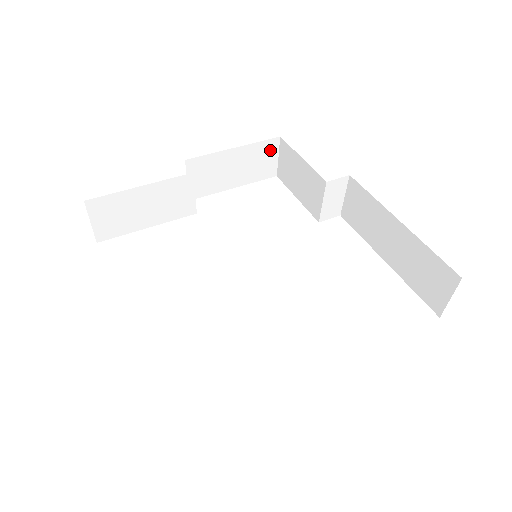
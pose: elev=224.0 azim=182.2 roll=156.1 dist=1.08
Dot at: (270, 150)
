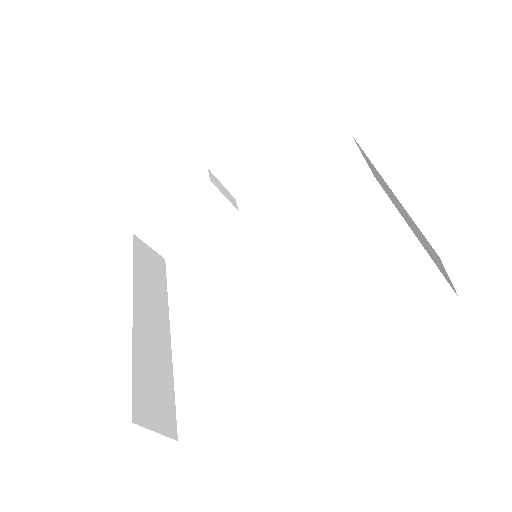
Dot at: (293, 124)
